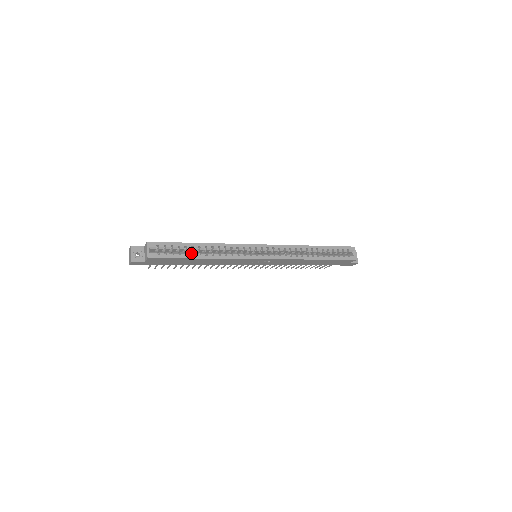
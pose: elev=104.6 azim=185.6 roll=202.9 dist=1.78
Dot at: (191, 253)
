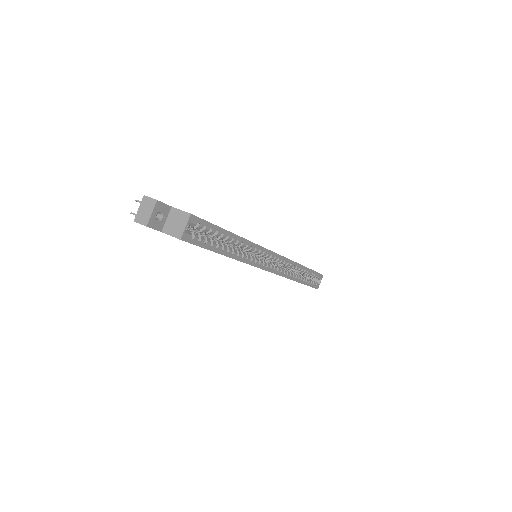
Dot at: (222, 246)
